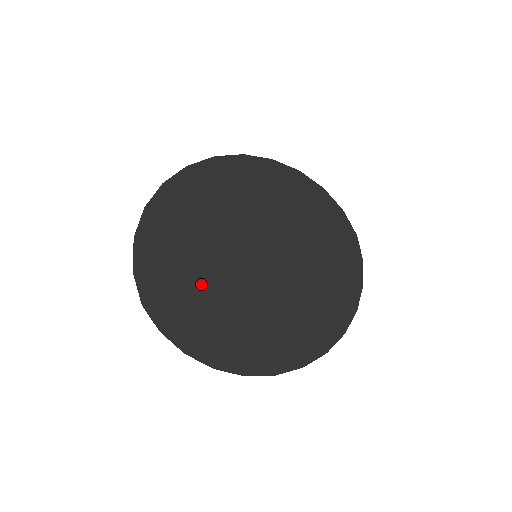
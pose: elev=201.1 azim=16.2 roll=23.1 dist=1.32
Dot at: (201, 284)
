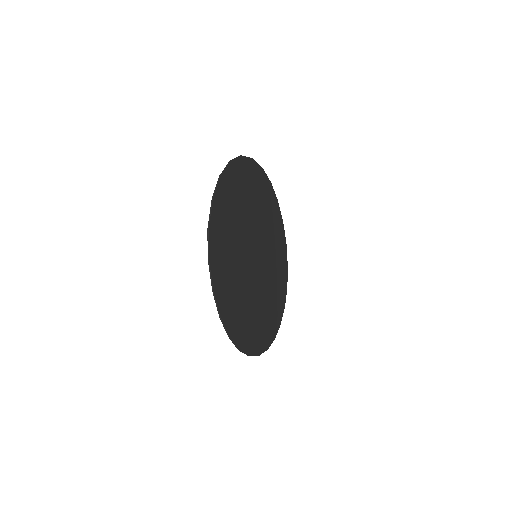
Dot at: (234, 248)
